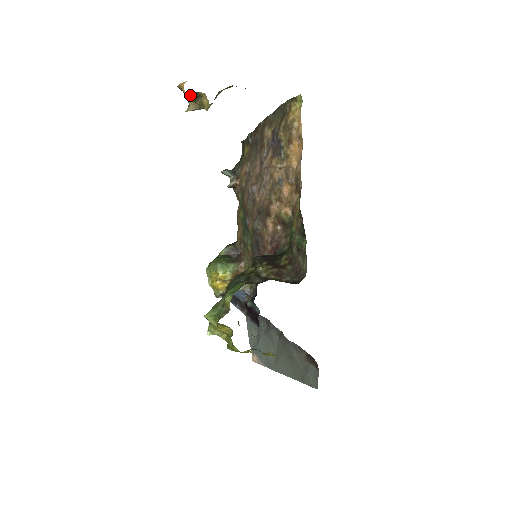
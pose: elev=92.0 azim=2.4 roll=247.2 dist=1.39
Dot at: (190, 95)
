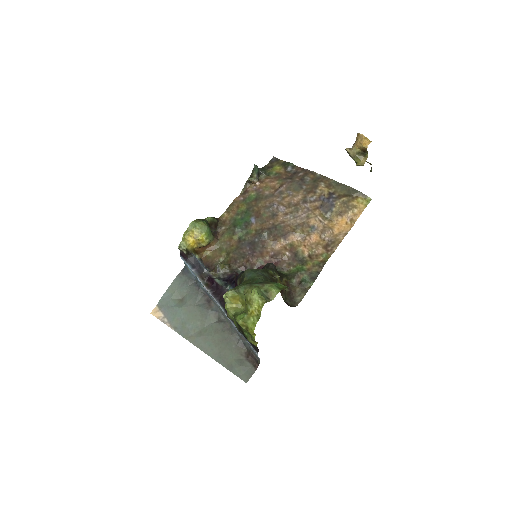
Dot at: (363, 149)
